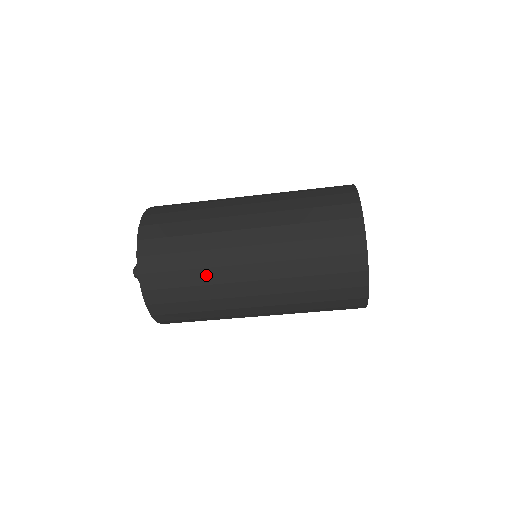
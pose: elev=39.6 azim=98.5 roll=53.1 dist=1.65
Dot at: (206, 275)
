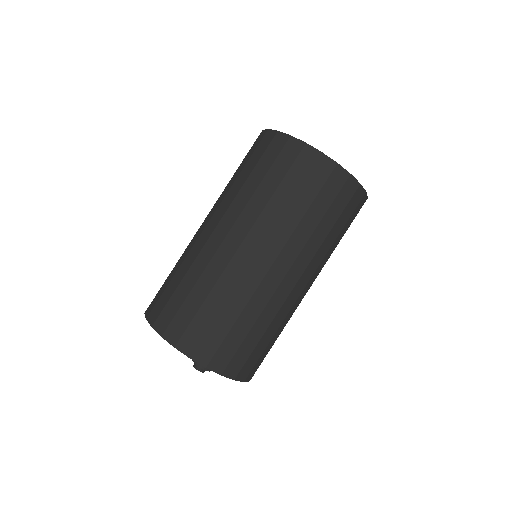
Dot at: (252, 309)
